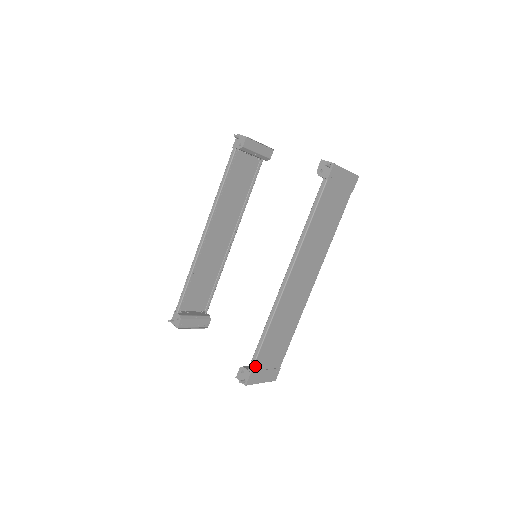
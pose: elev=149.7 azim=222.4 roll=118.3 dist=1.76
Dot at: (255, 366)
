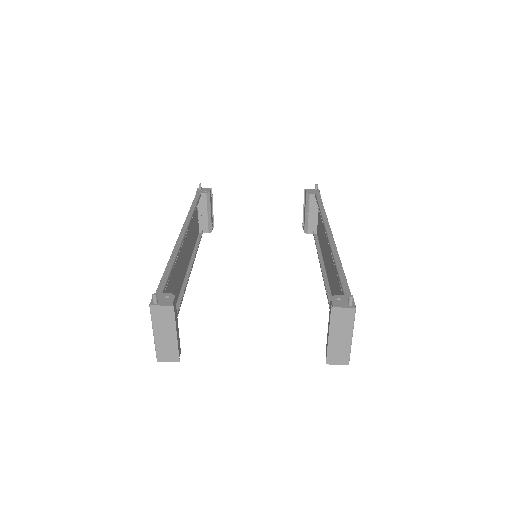
Dot at: occluded
